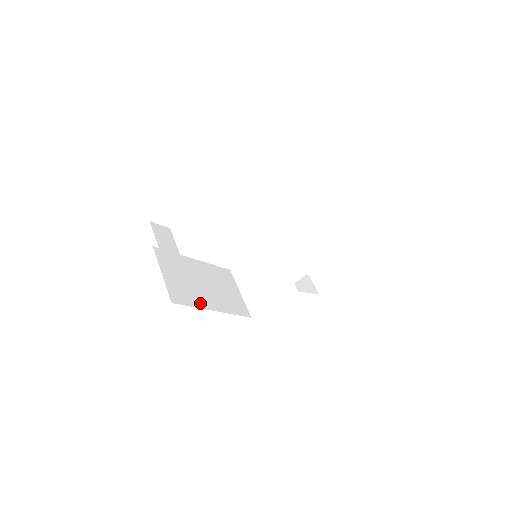
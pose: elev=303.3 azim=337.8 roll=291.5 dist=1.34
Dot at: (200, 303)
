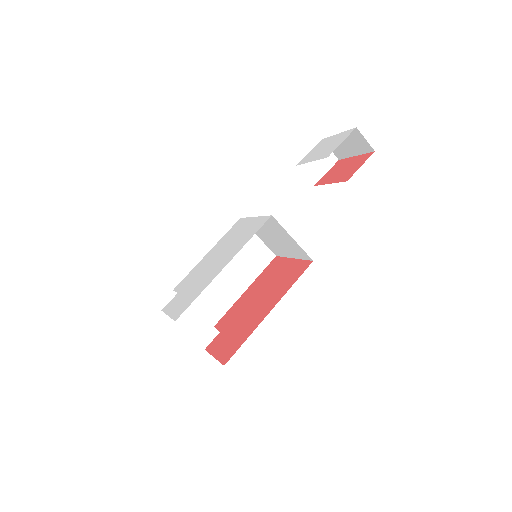
Dot at: (231, 299)
